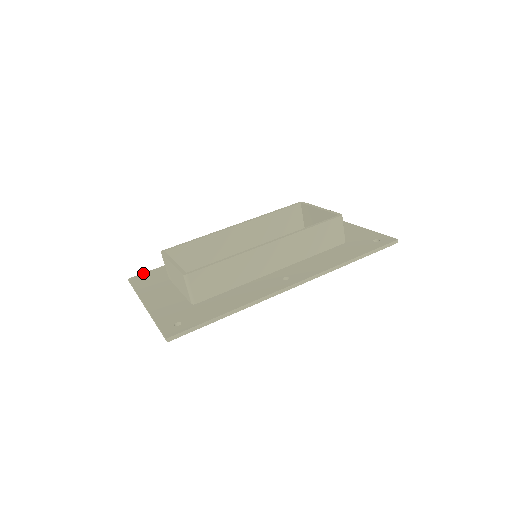
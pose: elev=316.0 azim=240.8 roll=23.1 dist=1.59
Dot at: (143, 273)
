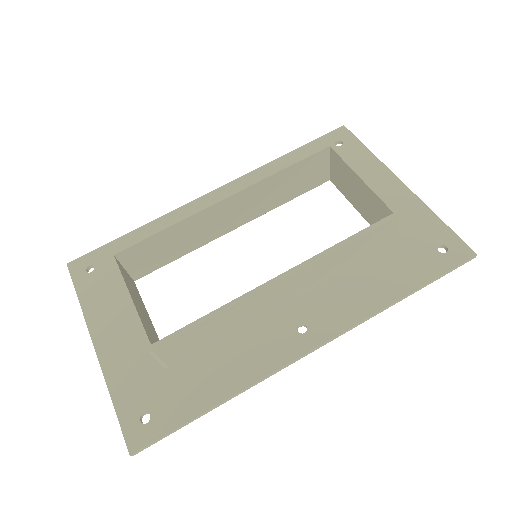
Dot at: (88, 254)
